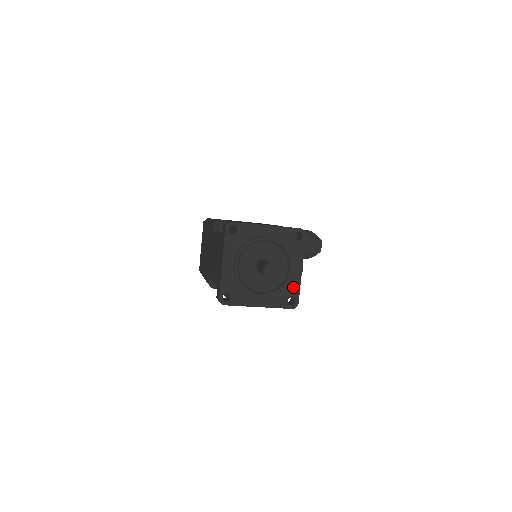
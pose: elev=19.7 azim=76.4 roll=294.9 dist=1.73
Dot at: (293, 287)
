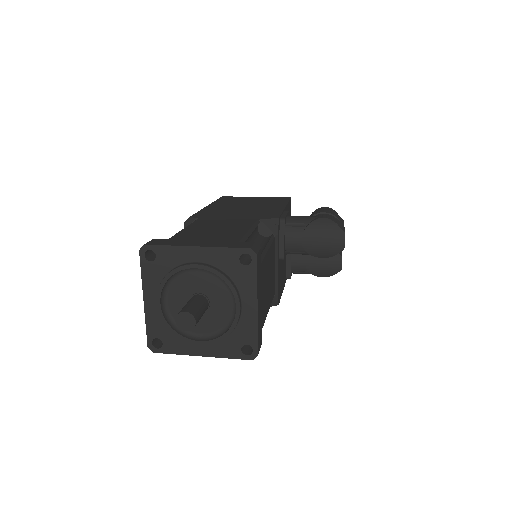
Dot at: (247, 331)
